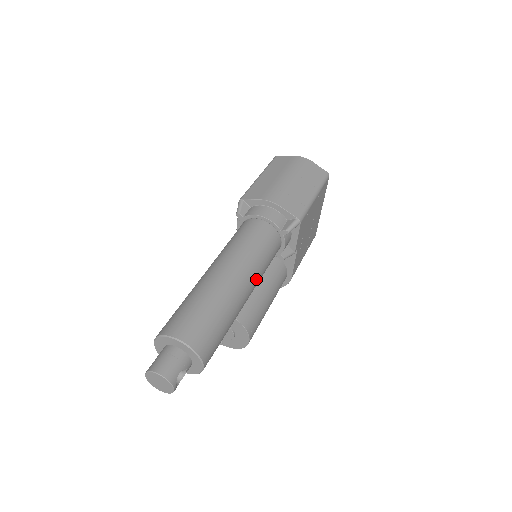
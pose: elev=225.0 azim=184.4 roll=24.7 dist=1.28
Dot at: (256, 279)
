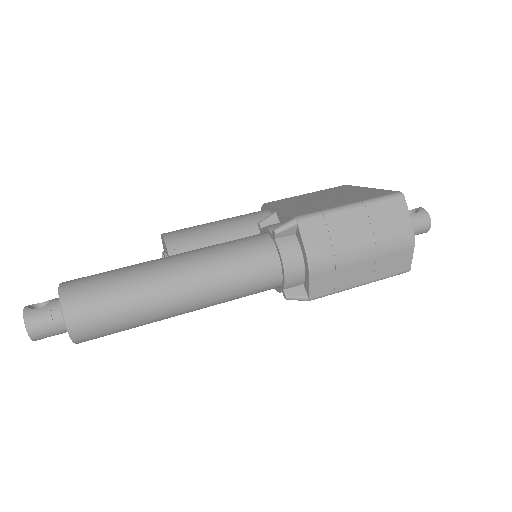
Dot at: (208, 306)
